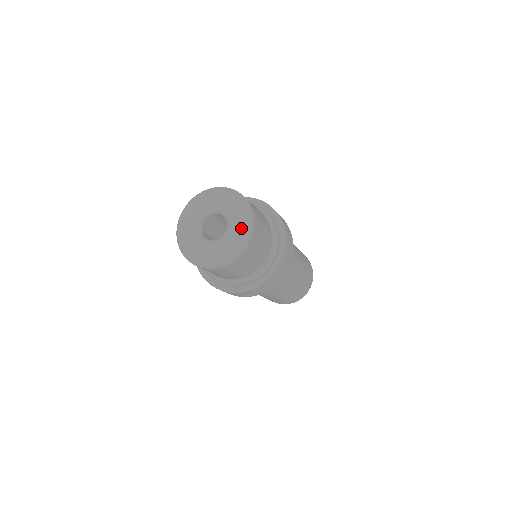
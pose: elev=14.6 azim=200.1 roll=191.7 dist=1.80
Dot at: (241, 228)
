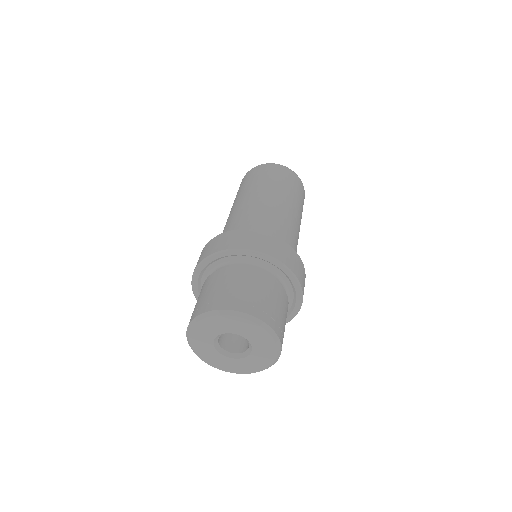
Dot at: (267, 348)
